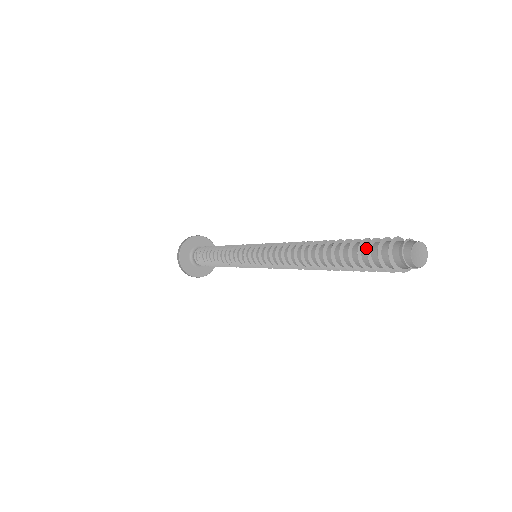
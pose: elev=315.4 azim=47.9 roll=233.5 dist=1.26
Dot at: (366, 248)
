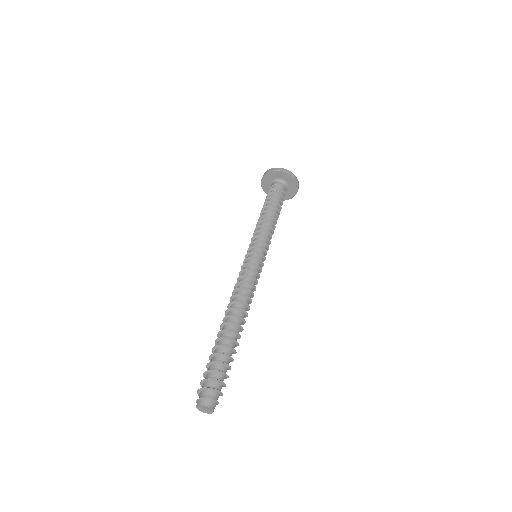
Dot at: (212, 367)
